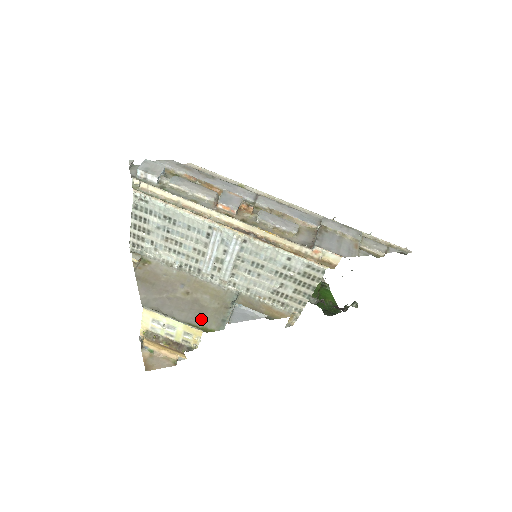
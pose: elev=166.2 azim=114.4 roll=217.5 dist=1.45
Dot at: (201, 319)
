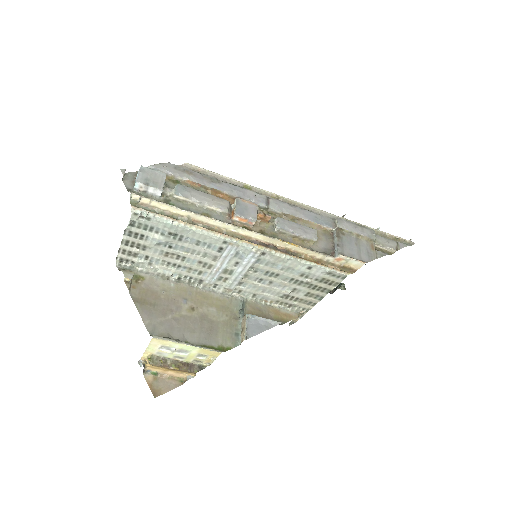
Dot at: (214, 337)
